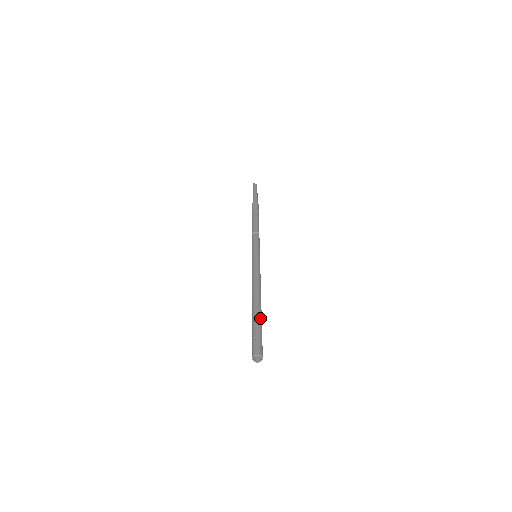
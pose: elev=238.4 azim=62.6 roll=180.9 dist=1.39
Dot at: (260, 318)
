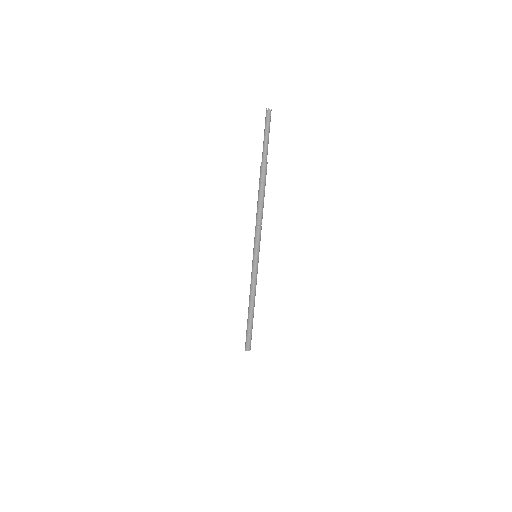
Dot at: occluded
